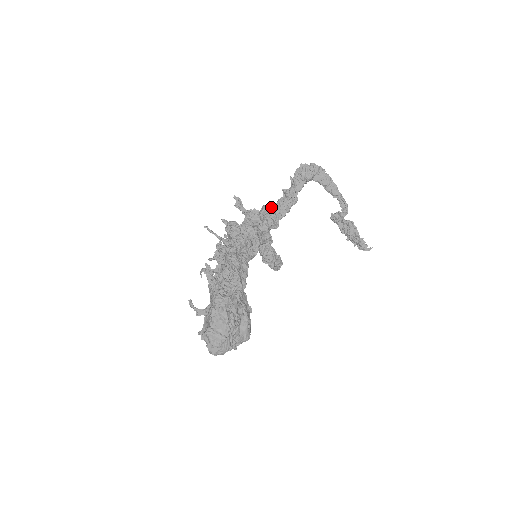
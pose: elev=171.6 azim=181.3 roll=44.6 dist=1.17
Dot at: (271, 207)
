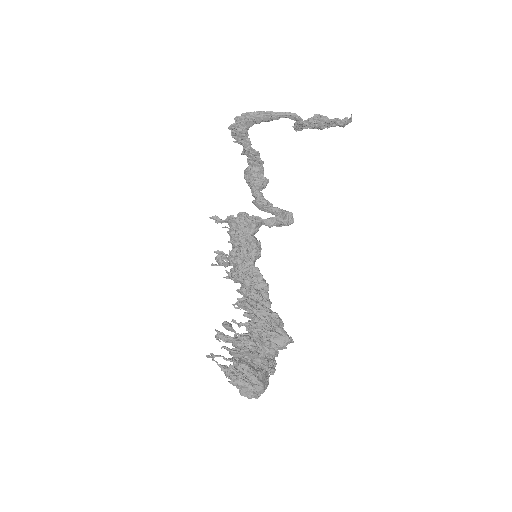
Dot at: (248, 173)
